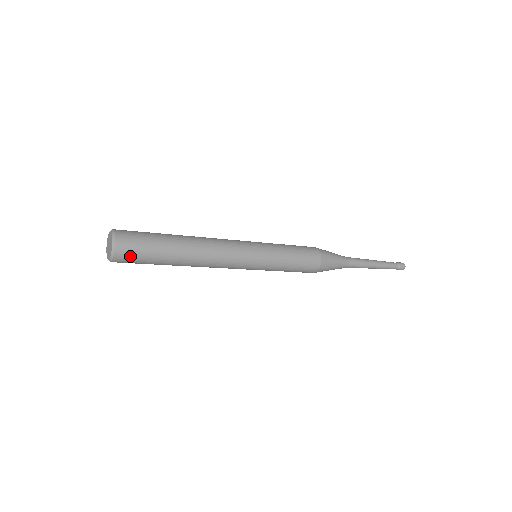
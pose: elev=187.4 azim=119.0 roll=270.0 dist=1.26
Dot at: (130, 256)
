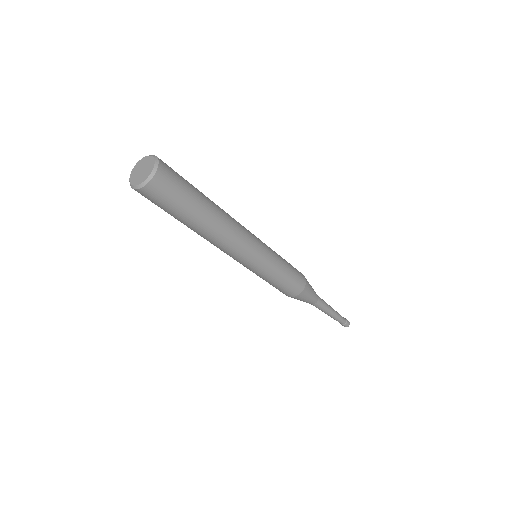
Dot at: (158, 196)
